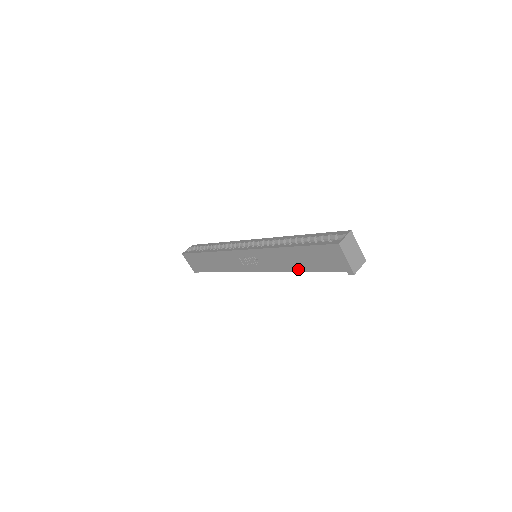
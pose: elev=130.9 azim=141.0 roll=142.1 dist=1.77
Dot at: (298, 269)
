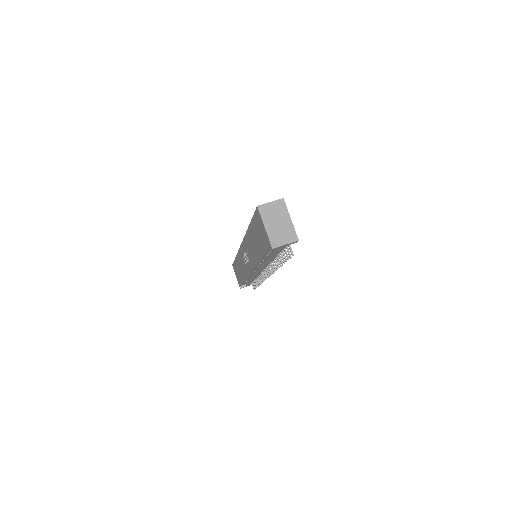
Dot at: (258, 257)
